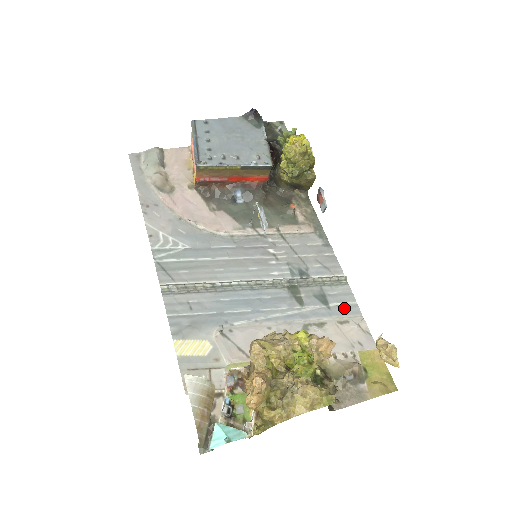
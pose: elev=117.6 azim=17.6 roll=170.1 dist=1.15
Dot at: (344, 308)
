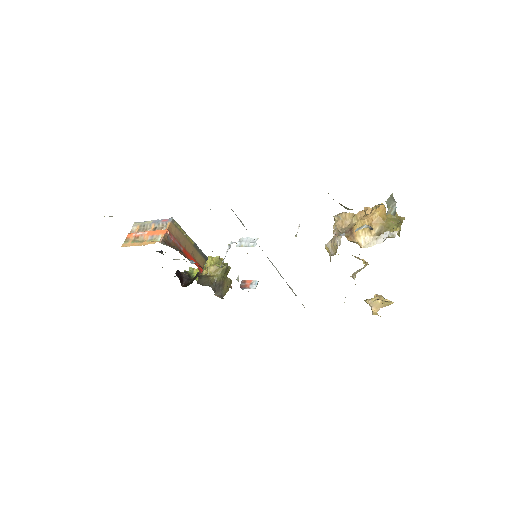
Dot at: occluded
